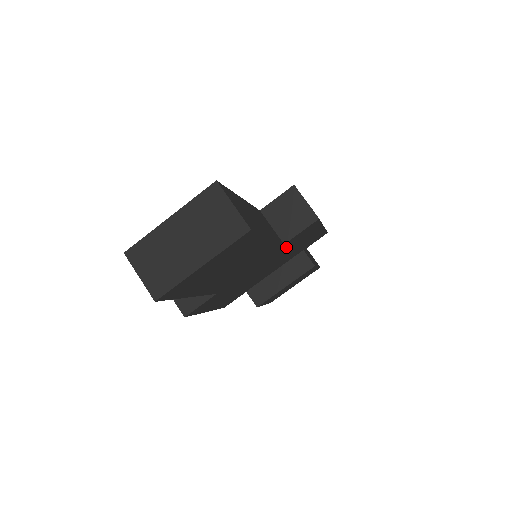
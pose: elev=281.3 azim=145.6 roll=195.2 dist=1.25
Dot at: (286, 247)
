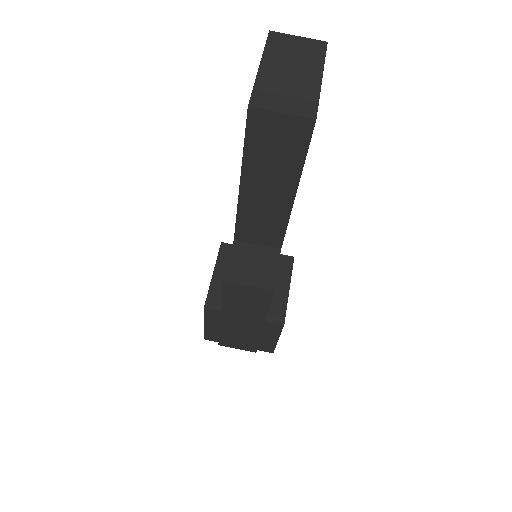
Dot at: occluded
